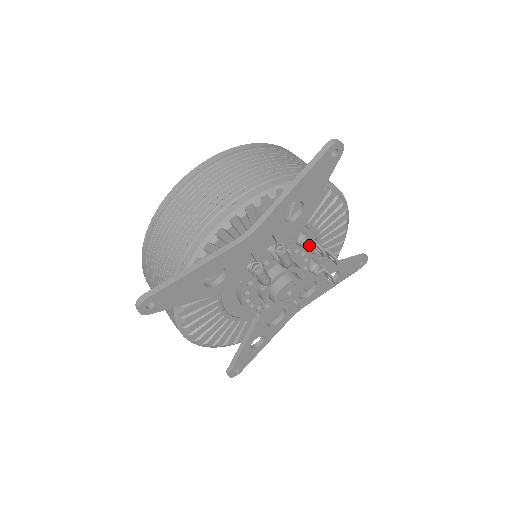
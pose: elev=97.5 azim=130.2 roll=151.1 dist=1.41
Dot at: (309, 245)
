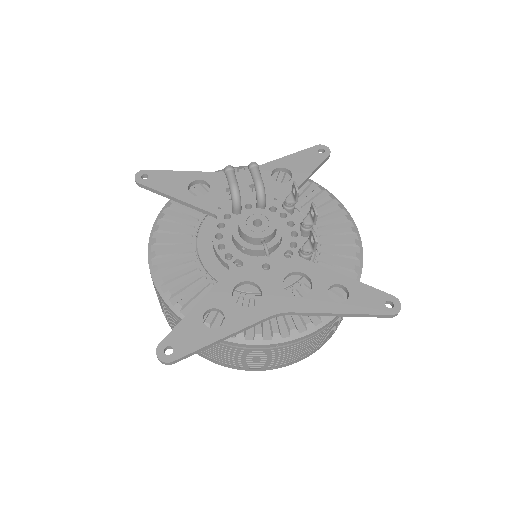
Dot at: (290, 197)
